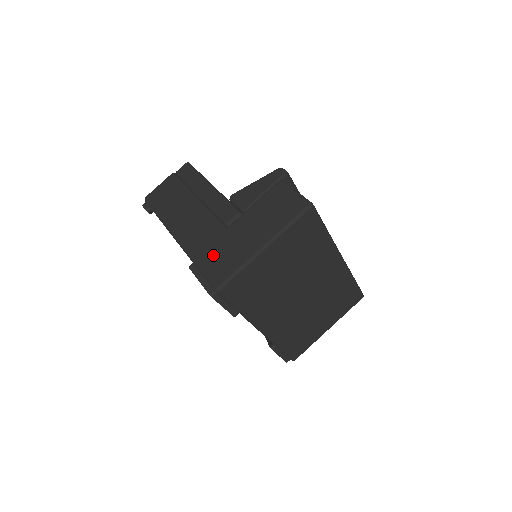
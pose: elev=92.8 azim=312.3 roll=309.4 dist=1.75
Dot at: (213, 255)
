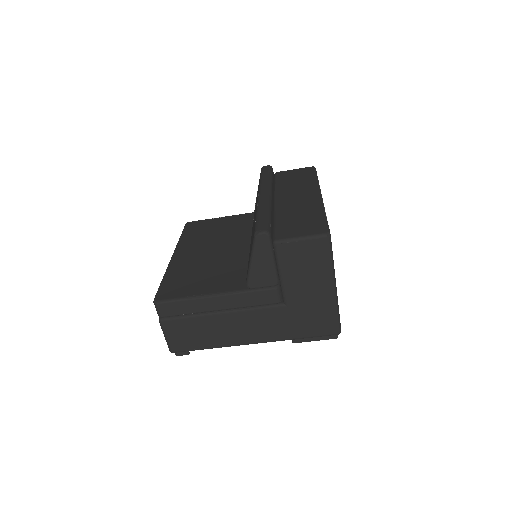
Dot at: (304, 325)
